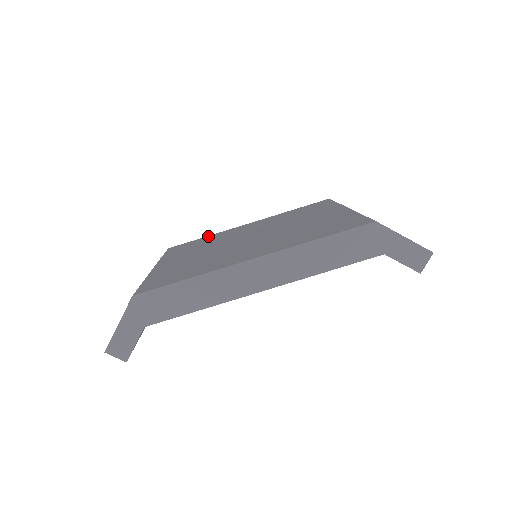
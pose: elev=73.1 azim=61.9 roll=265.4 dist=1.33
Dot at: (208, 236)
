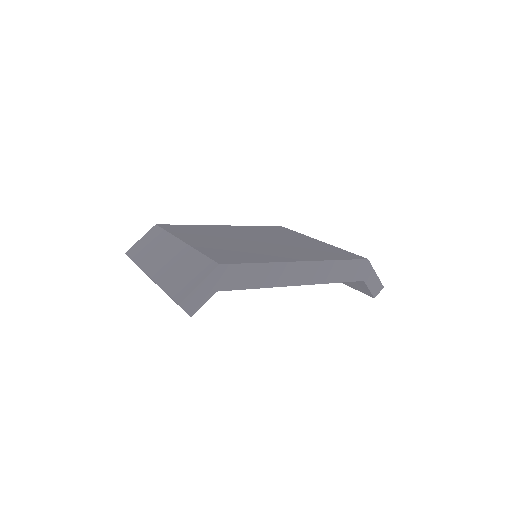
Dot at: (193, 225)
